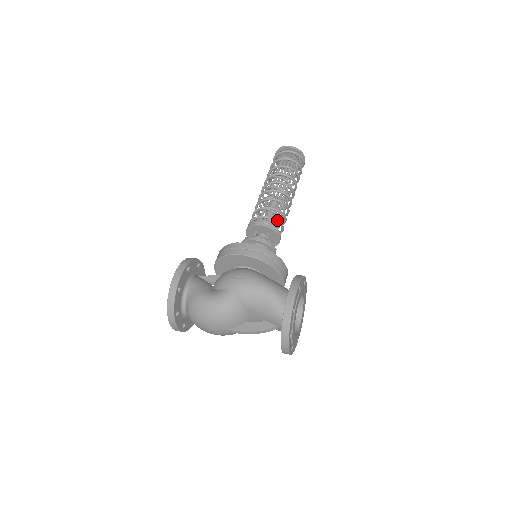
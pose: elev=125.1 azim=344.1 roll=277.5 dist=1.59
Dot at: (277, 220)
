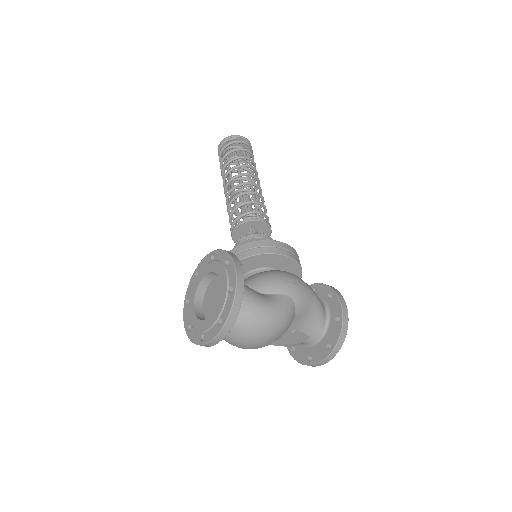
Dot at: occluded
